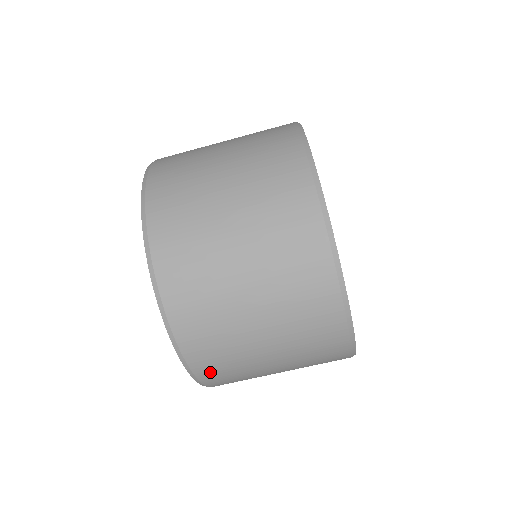
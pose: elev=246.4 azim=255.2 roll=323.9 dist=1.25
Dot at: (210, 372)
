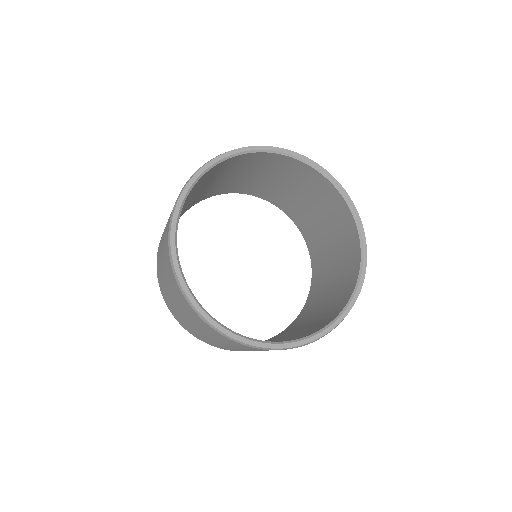
Dot at: occluded
